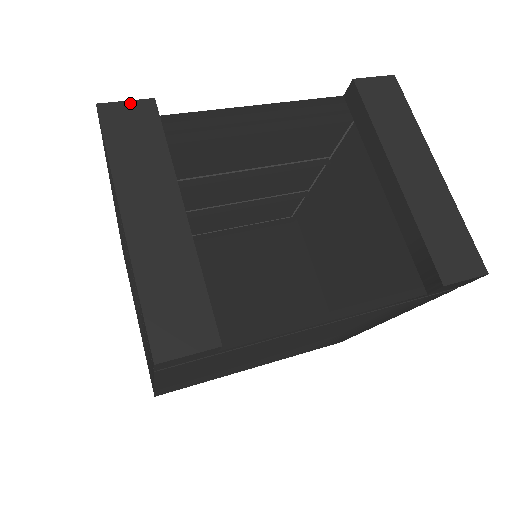
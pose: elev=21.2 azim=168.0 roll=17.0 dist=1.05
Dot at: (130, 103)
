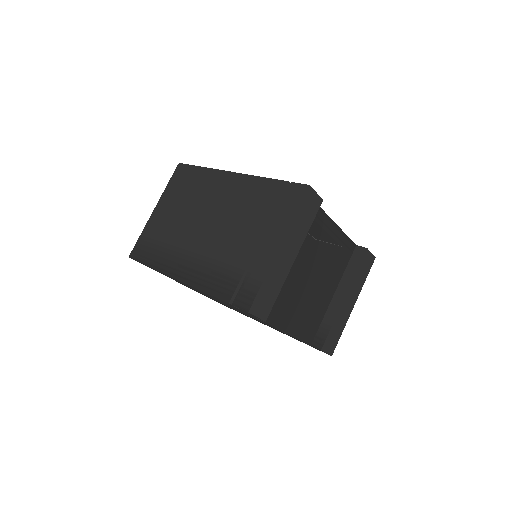
Dot at: (317, 195)
